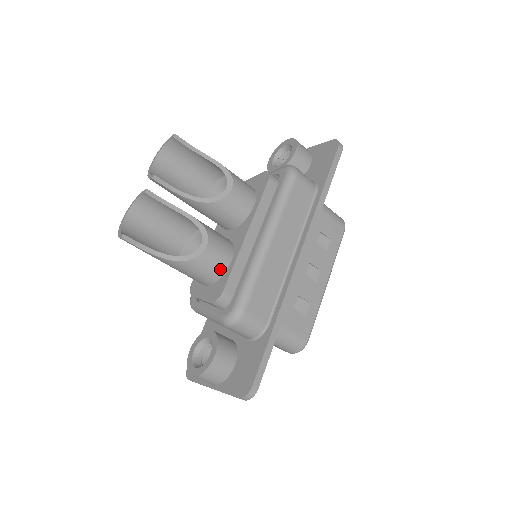
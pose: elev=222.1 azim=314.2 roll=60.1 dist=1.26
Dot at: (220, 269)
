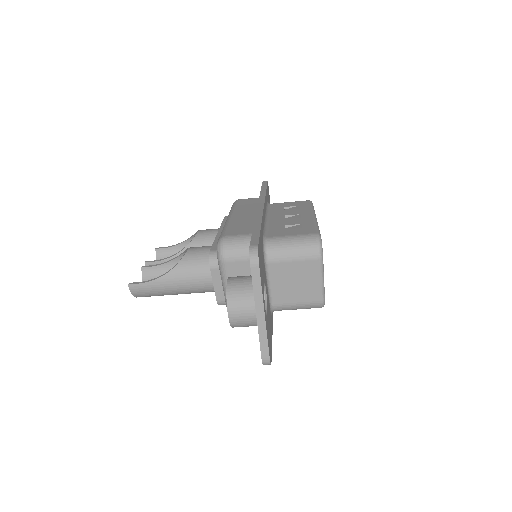
Dot at: (208, 253)
